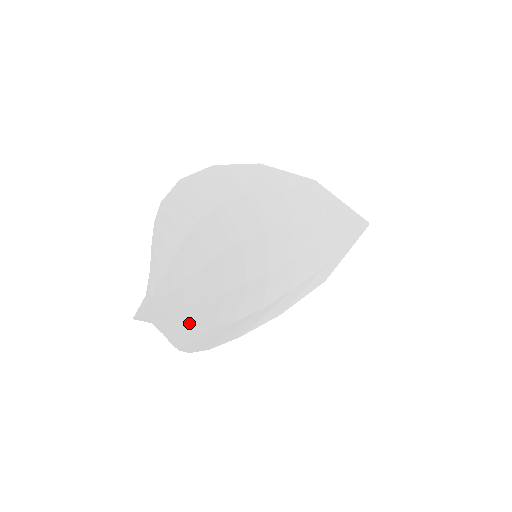
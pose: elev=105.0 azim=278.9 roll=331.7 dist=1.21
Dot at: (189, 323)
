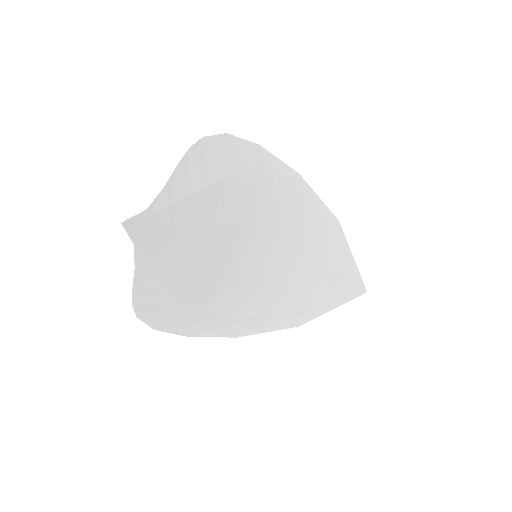
Dot at: (165, 277)
